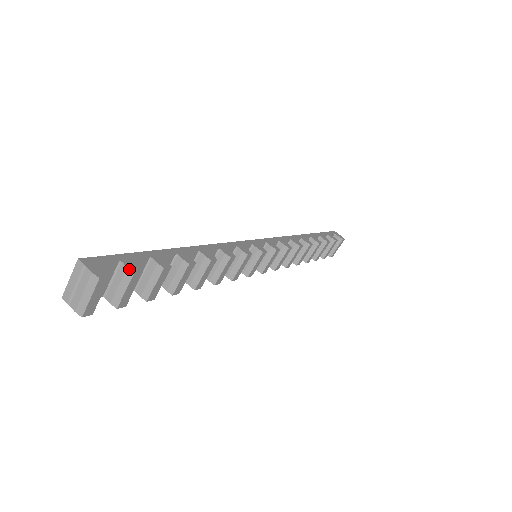
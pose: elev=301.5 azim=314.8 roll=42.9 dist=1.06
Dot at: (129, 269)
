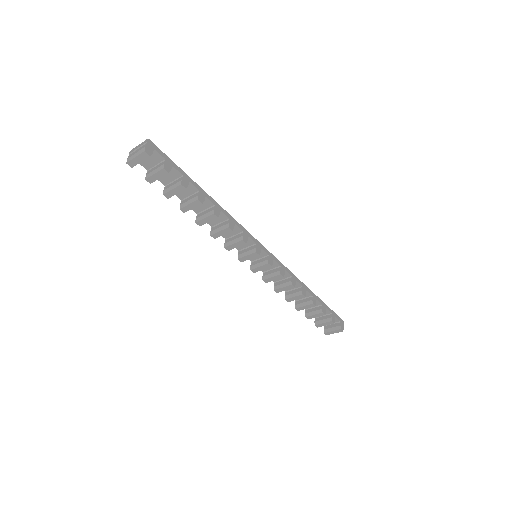
Dot at: (164, 165)
